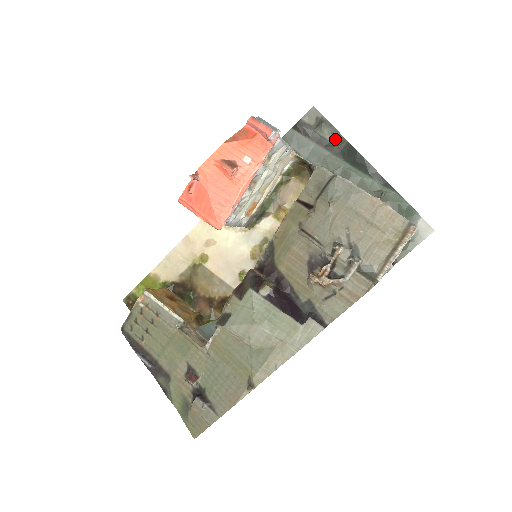
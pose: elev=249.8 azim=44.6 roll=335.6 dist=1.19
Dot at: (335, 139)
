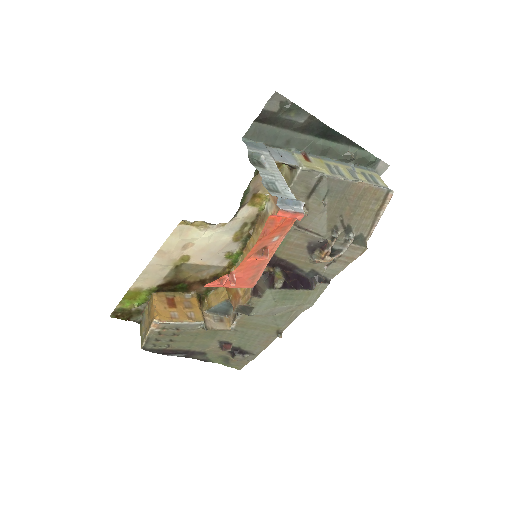
Dot at: (302, 118)
